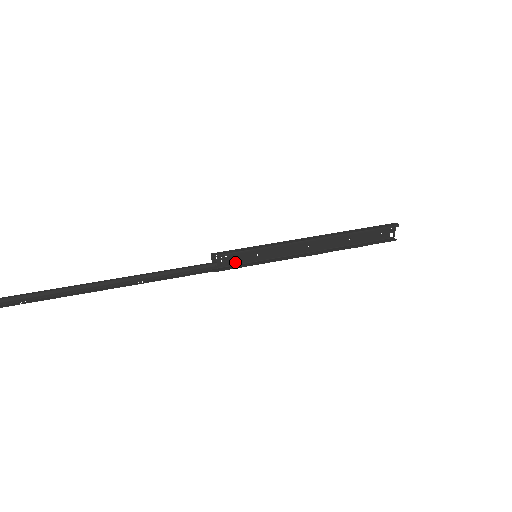
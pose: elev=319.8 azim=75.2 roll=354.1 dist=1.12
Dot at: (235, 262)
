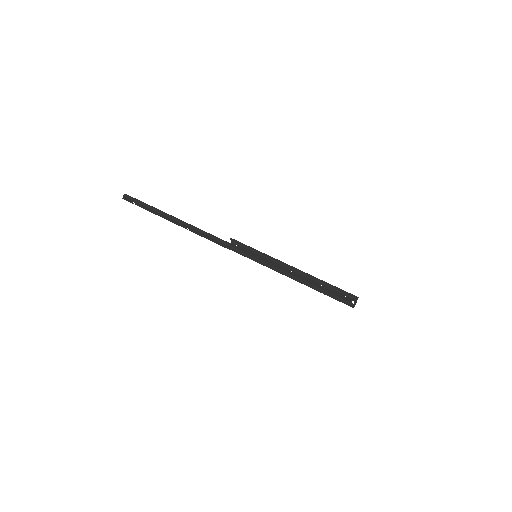
Dot at: (244, 251)
